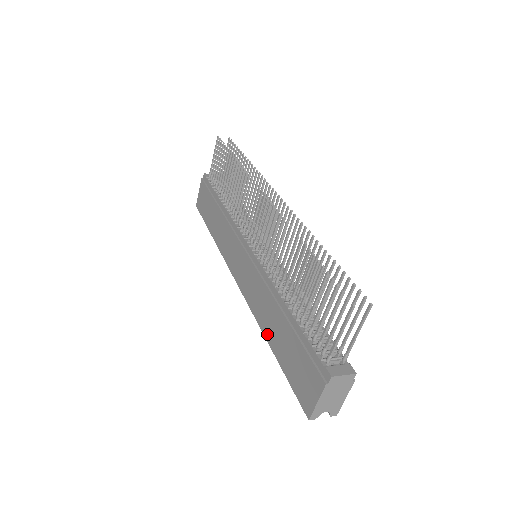
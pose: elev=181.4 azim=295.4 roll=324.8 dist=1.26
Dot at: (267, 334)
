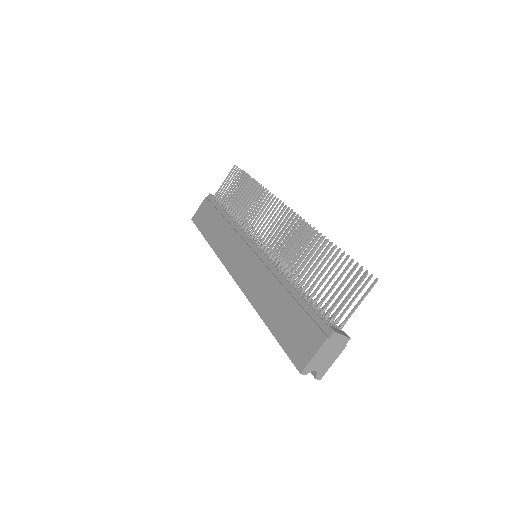
Dot at: (262, 311)
